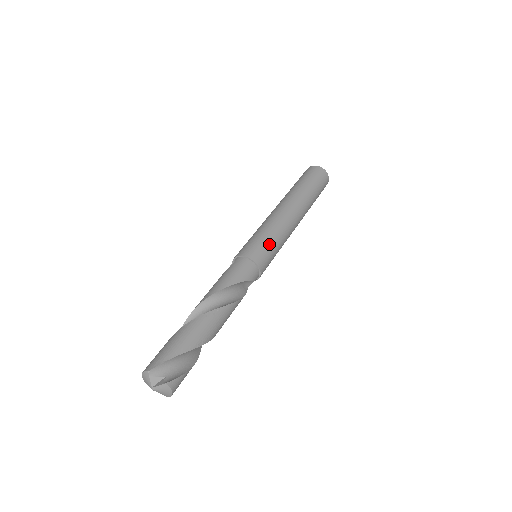
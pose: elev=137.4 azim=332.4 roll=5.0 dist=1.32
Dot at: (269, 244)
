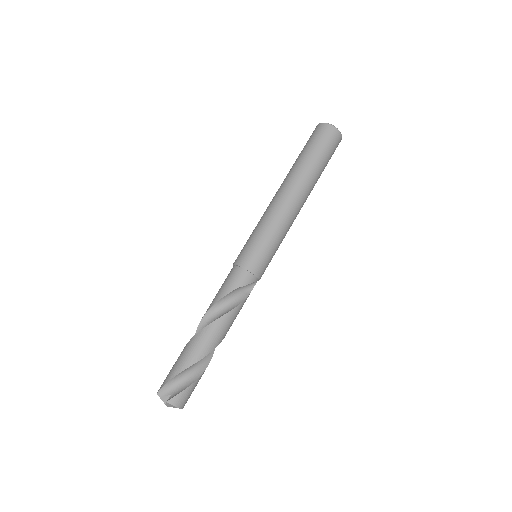
Dot at: (258, 242)
